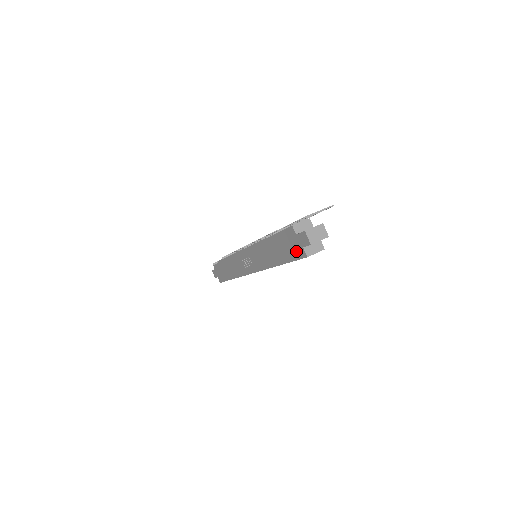
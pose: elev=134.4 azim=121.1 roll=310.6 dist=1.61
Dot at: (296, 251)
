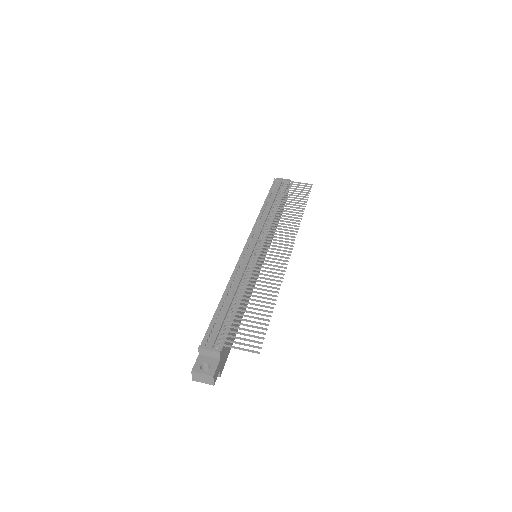
Dot at: occluded
